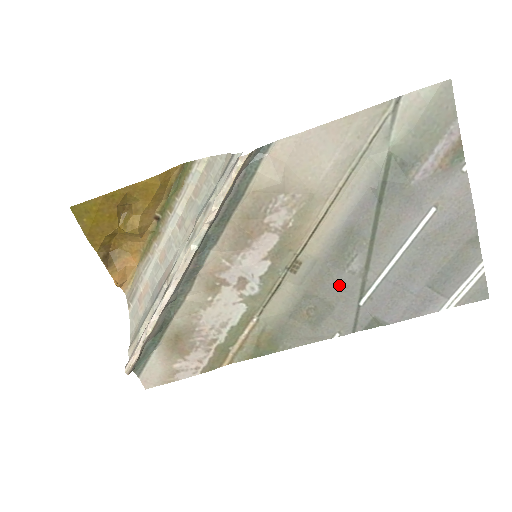
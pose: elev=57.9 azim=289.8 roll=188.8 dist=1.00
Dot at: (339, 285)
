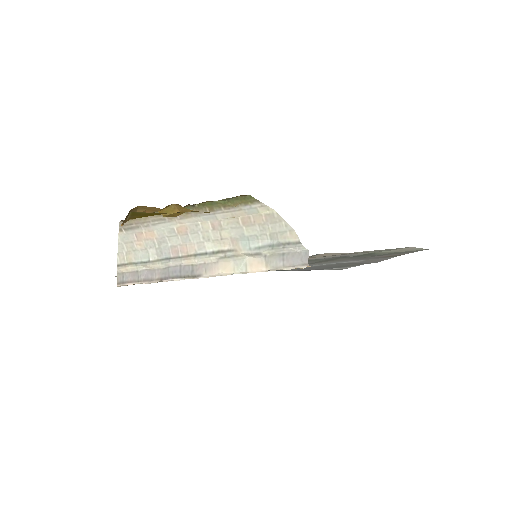
Dot at: occluded
